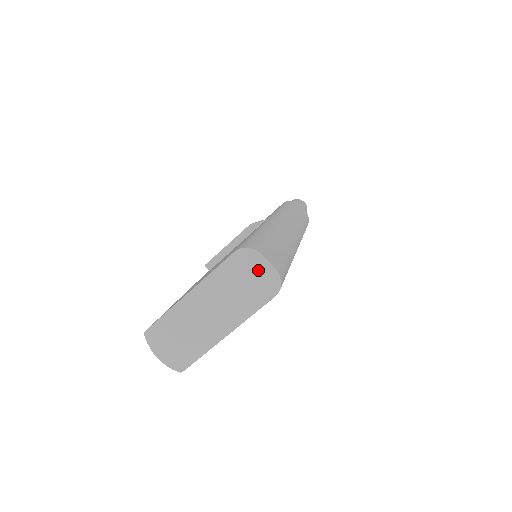
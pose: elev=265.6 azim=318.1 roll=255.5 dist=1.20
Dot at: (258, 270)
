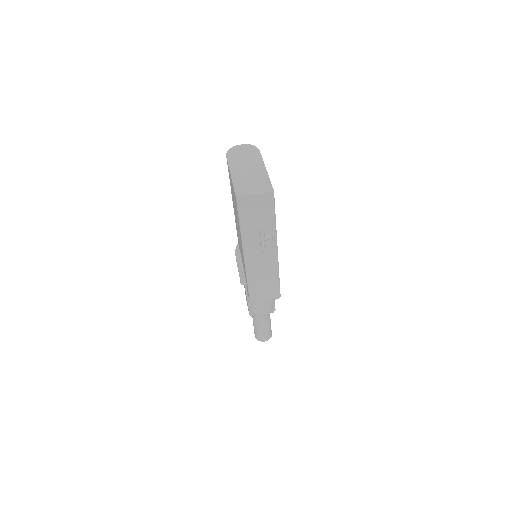
Dot at: (241, 148)
